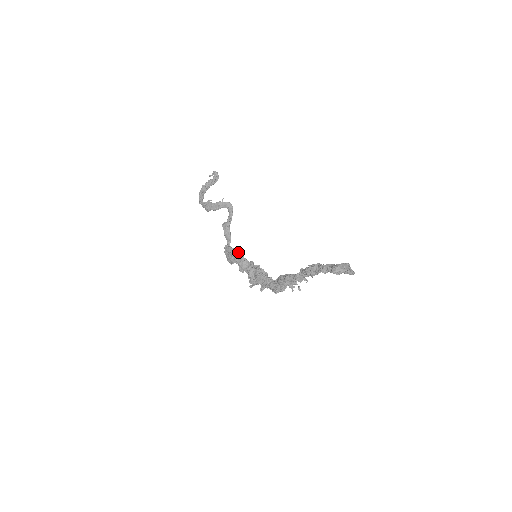
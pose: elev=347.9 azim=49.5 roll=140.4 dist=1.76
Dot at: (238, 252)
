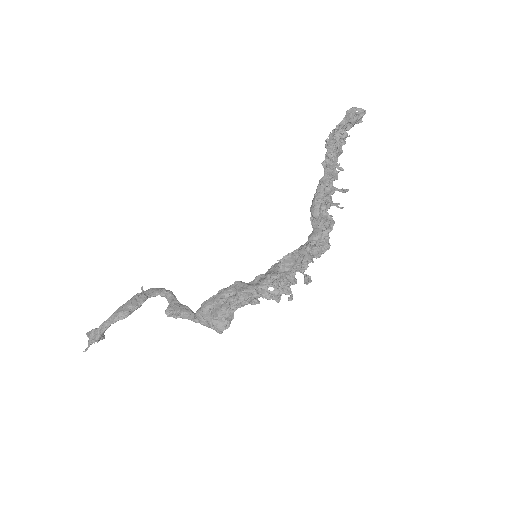
Dot at: (225, 288)
